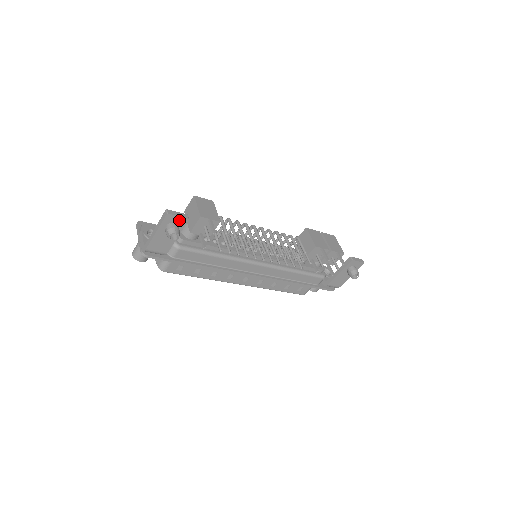
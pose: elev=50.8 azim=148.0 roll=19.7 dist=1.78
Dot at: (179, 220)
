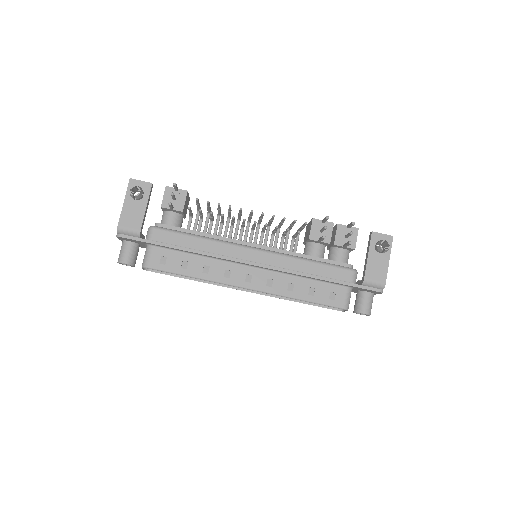
Dot at: (143, 186)
